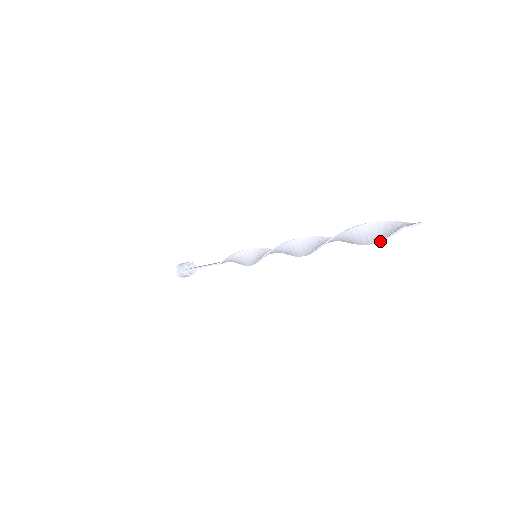
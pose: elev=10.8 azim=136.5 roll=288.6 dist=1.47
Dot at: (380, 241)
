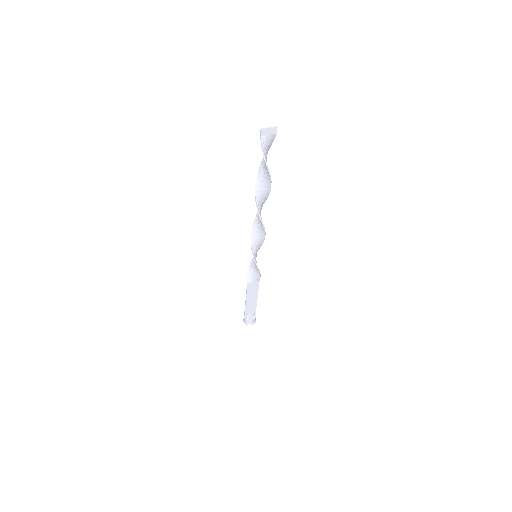
Dot at: (265, 160)
